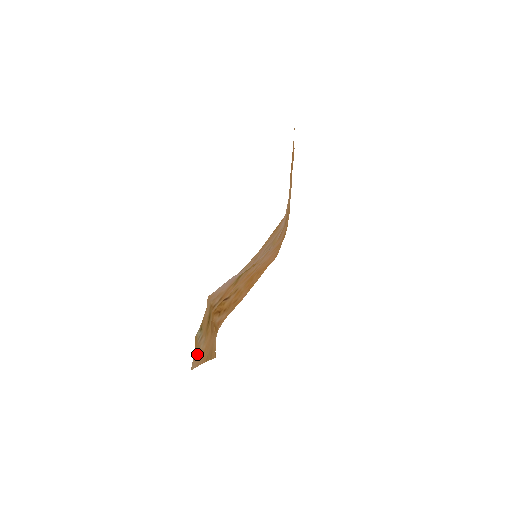
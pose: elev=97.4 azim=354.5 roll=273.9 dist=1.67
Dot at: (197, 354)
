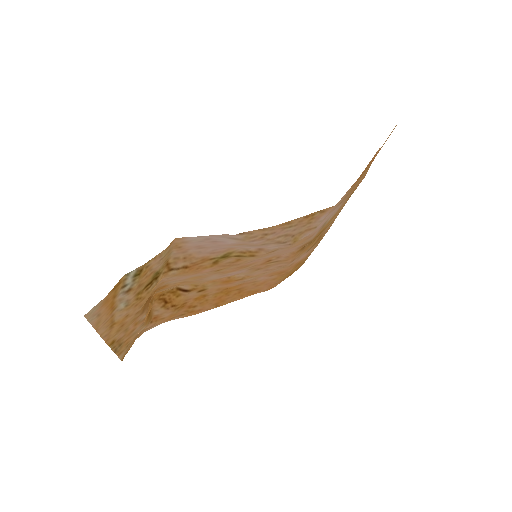
Dot at: (107, 308)
